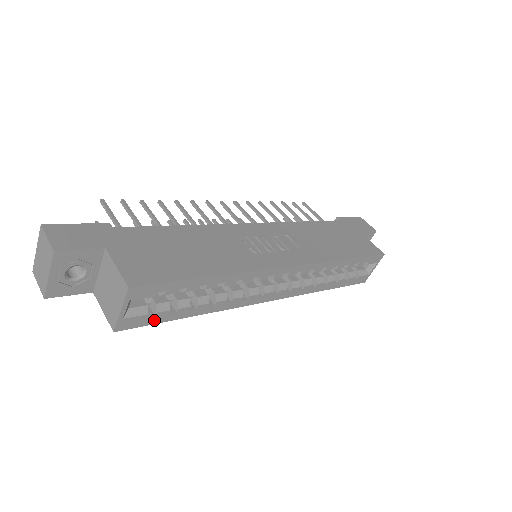
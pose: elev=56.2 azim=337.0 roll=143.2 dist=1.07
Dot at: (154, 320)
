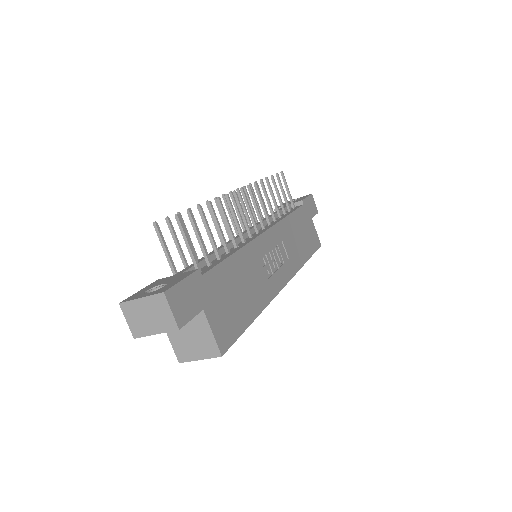
Dot at: occluded
